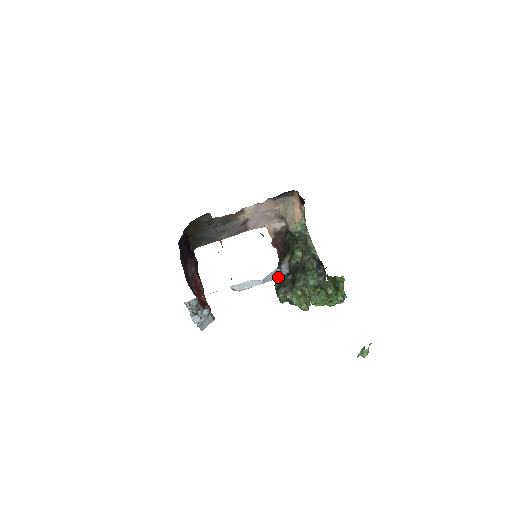
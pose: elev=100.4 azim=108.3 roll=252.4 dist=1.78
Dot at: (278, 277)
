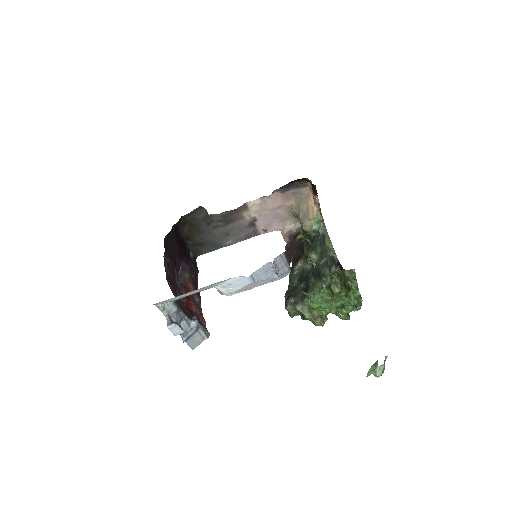
Dot at: (275, 276)
